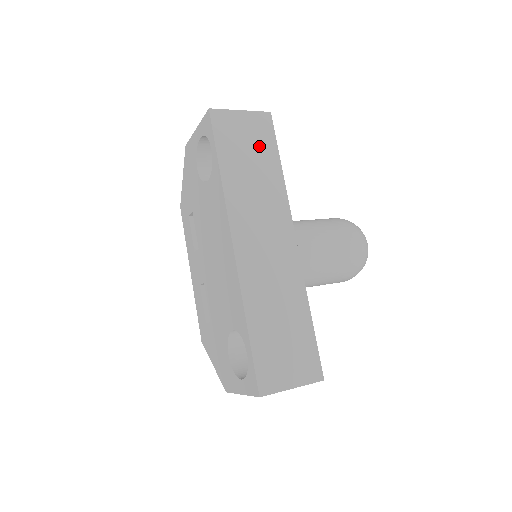
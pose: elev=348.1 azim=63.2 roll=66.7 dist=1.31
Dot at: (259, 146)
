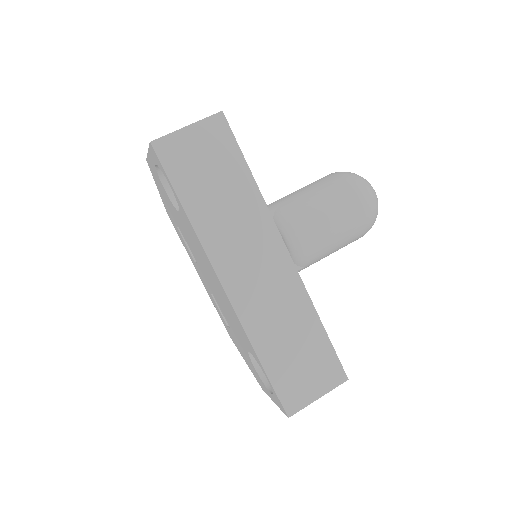
Dot at: (220, 161)
